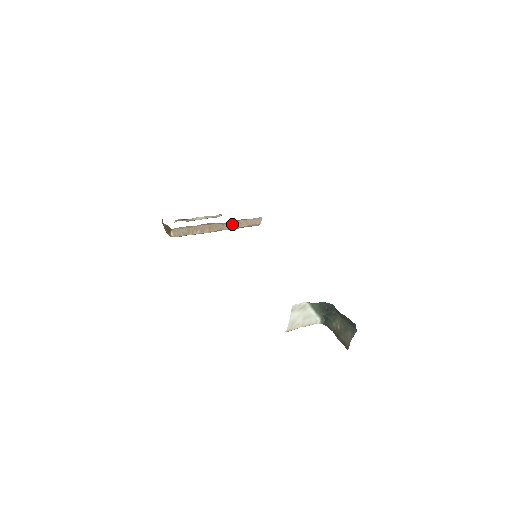
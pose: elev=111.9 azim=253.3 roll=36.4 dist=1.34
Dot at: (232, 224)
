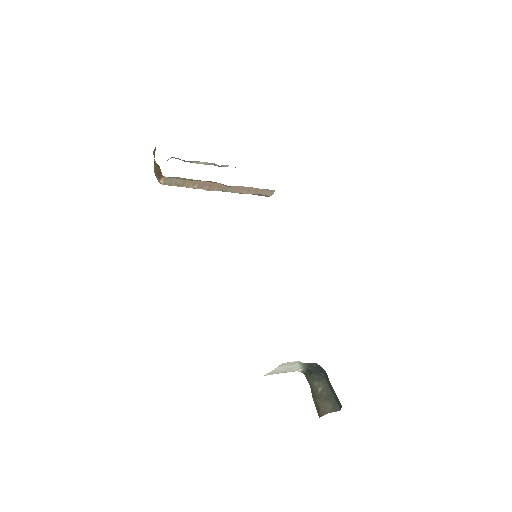
Dot at: (239, 188)
